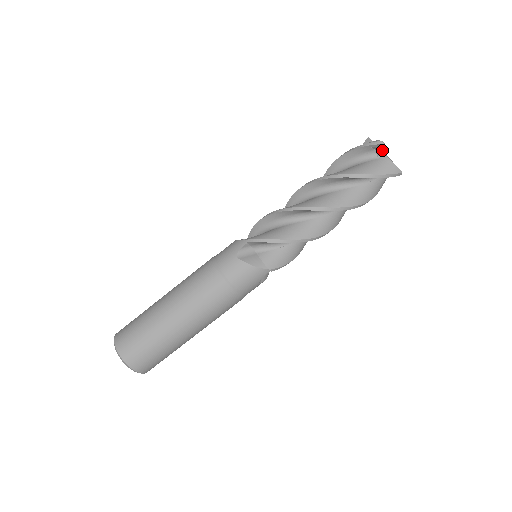
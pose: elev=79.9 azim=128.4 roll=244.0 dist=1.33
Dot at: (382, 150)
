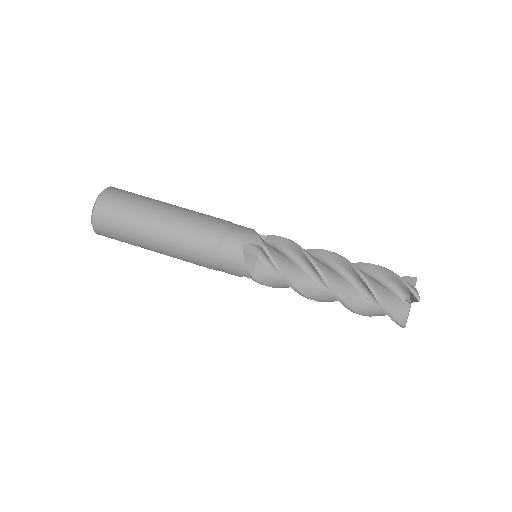
Dot at: (413, 300)
